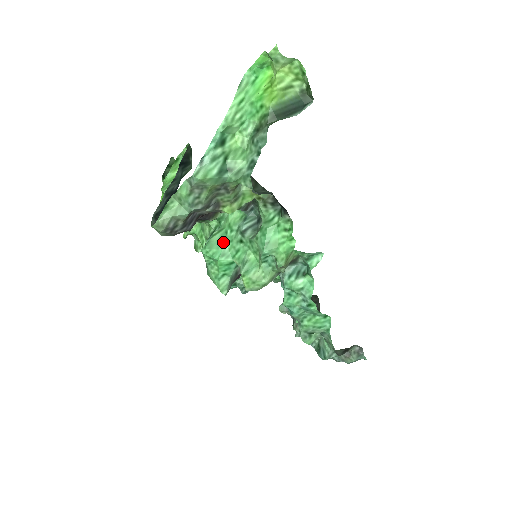
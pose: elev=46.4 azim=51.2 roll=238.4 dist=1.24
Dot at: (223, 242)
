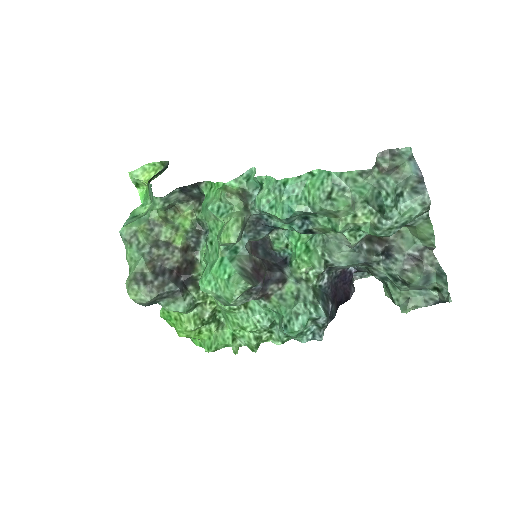
Dot at: (207, 265)
